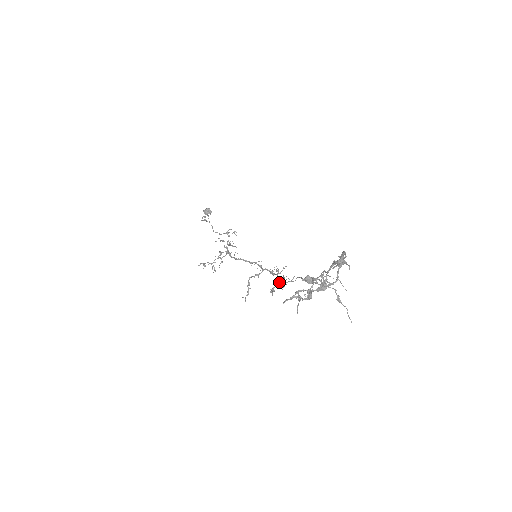
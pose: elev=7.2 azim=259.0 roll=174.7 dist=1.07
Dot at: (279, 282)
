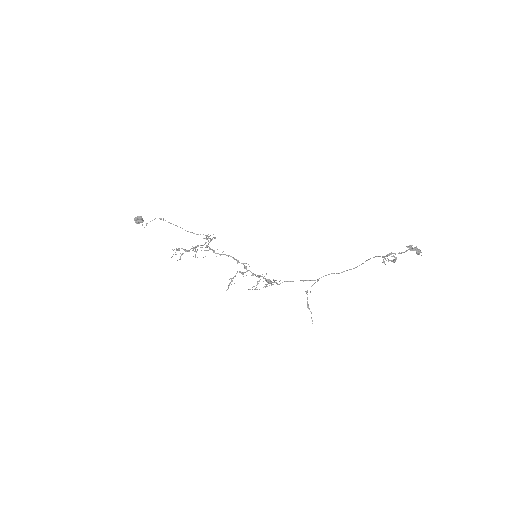
Dot at: occluded
